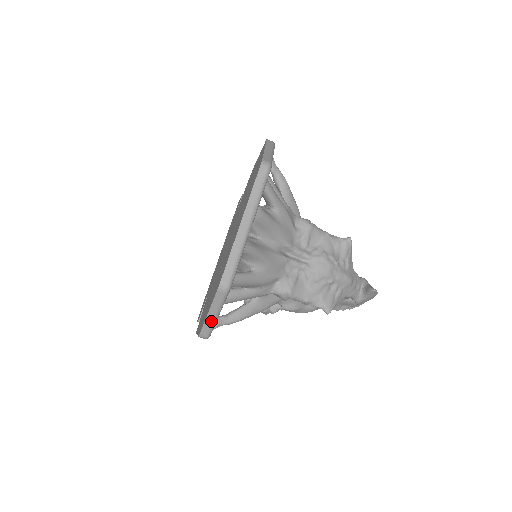
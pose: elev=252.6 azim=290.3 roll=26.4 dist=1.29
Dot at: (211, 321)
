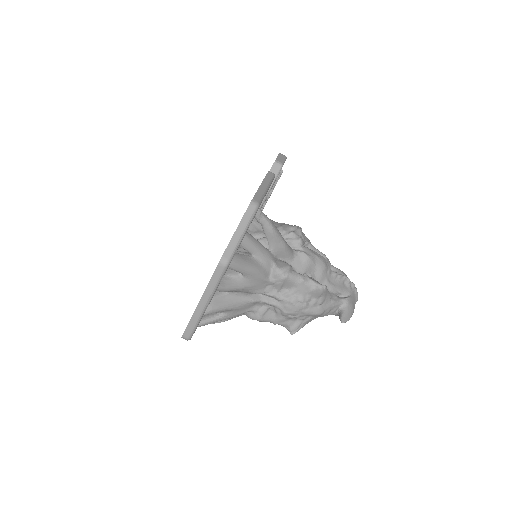
Dot at: occluded
